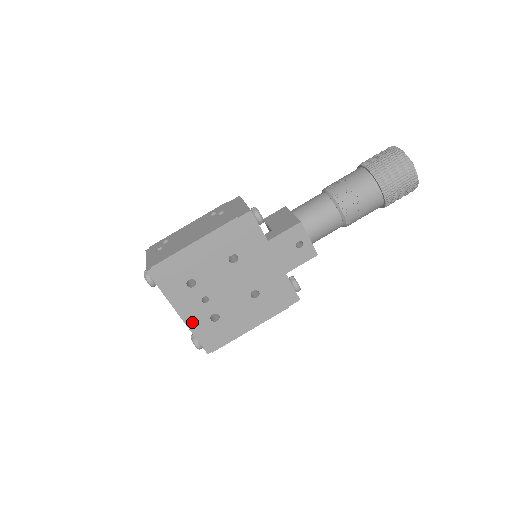
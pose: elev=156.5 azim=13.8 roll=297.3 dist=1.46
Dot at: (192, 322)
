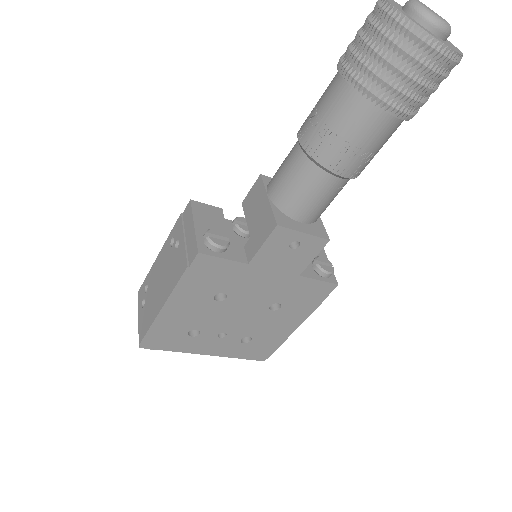
Dot at: (225, 352)
